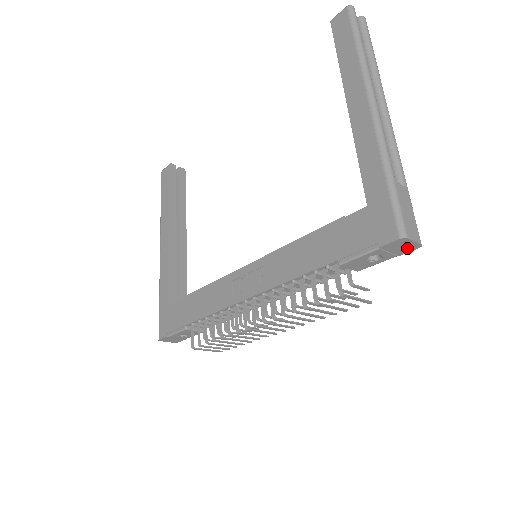
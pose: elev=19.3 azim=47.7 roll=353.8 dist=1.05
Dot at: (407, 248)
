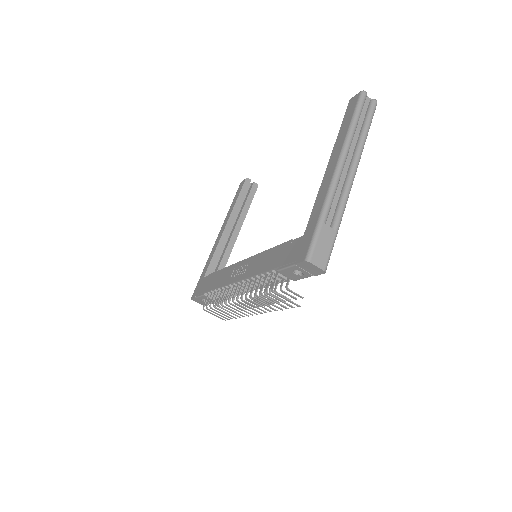
Dot at: (316, 271)
